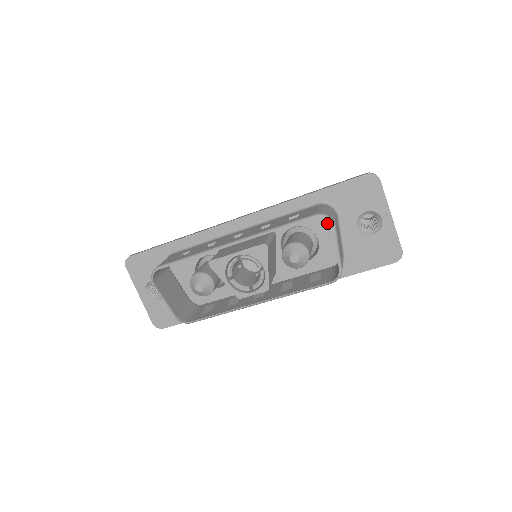
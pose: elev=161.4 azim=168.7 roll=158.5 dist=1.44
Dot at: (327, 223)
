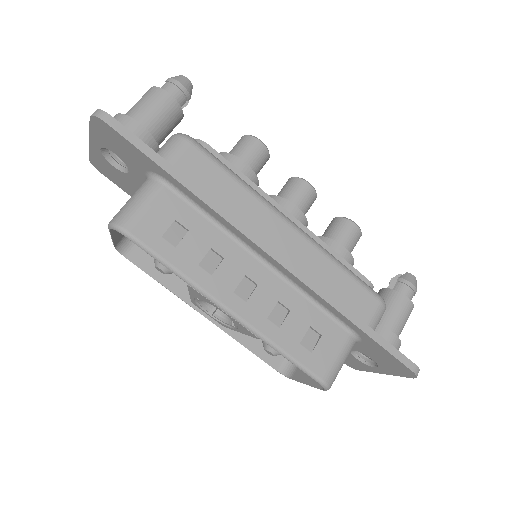
Dot at: occluded
